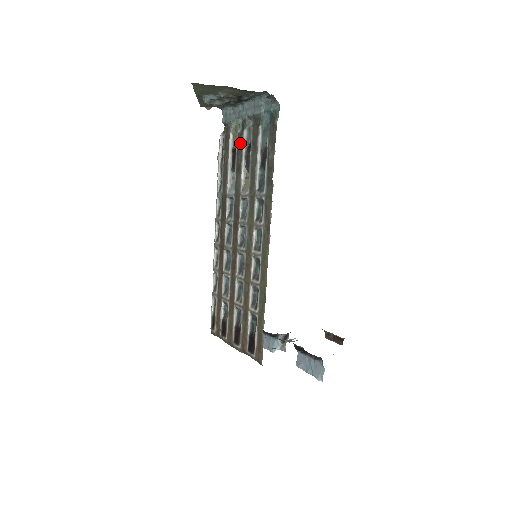
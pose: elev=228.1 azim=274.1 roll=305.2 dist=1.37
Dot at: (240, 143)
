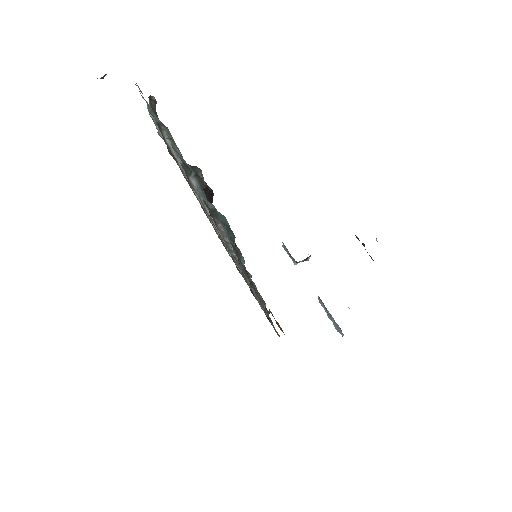
Dot at: occluded
